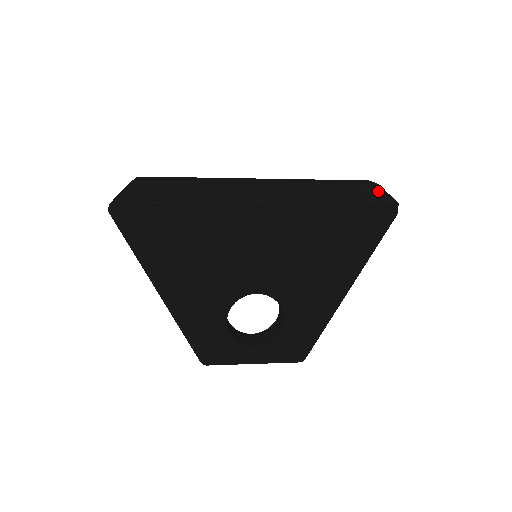
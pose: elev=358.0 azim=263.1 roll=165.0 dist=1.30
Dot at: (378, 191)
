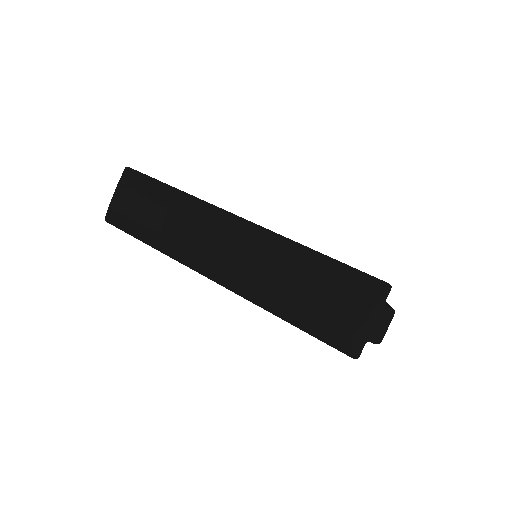
Dot at: (334, 334)
